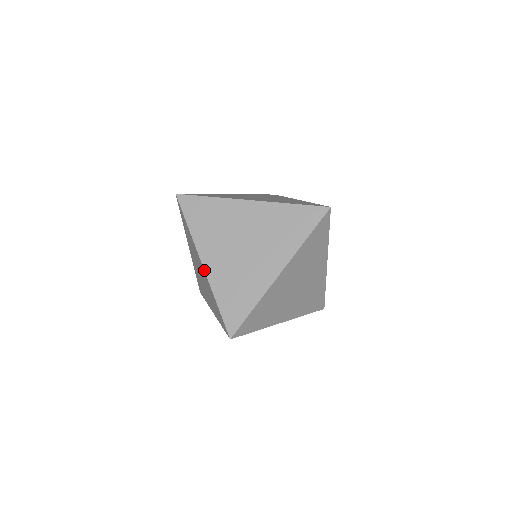
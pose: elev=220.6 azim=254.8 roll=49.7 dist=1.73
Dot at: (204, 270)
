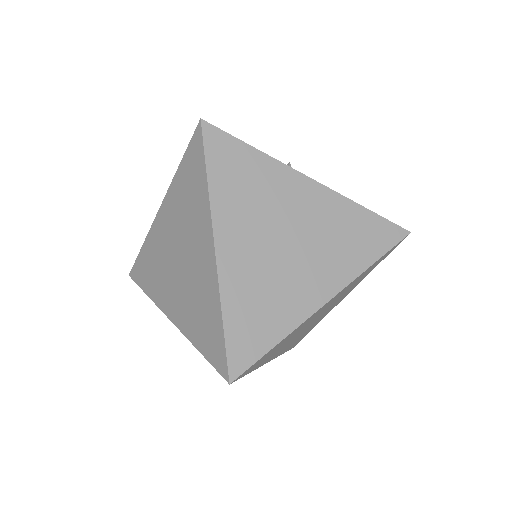
Dot at: occluded
